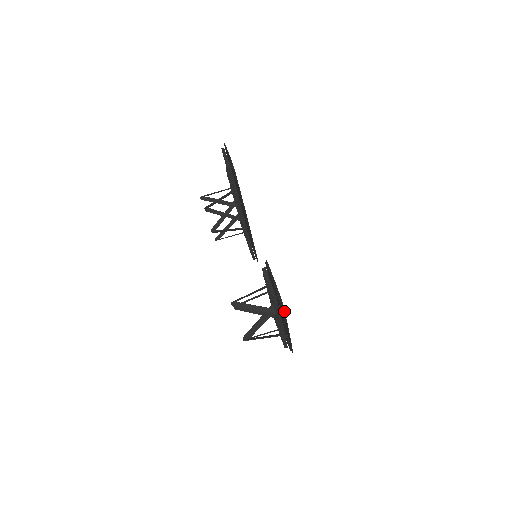
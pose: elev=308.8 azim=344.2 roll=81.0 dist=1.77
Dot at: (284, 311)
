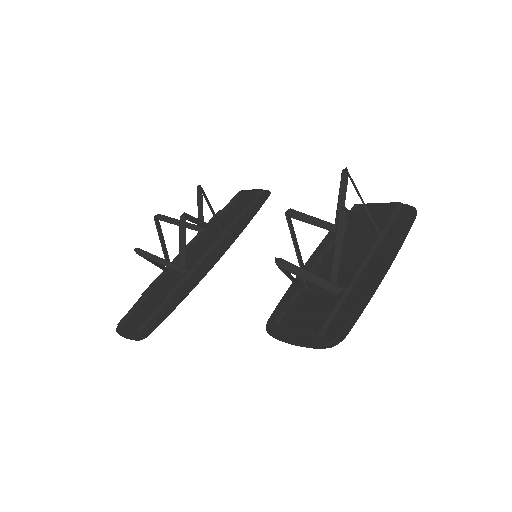
Dot at: (414, 220)
